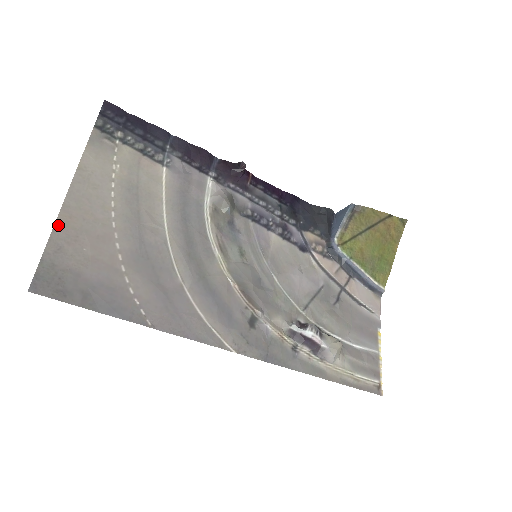
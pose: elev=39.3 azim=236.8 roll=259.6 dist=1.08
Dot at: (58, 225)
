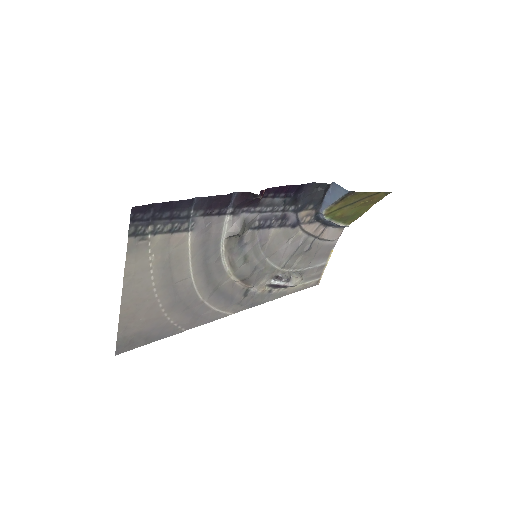
Dot at: (121, 318)
